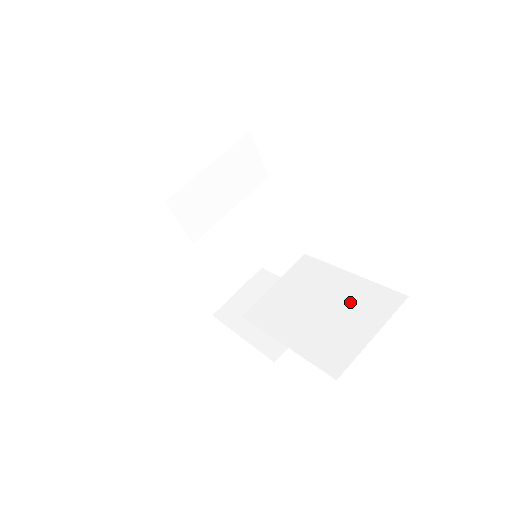
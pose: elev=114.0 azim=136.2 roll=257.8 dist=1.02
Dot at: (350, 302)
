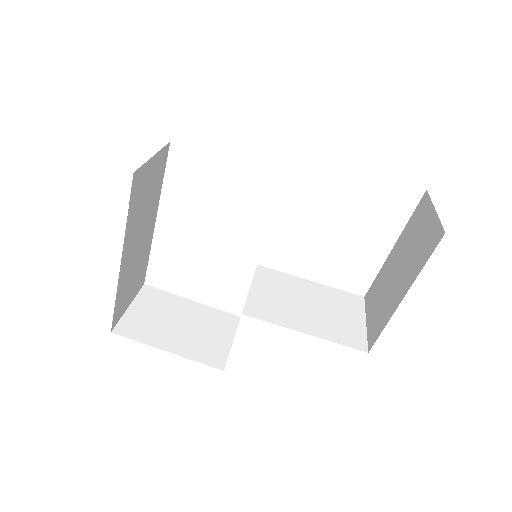
Dot at: (330, 301)
